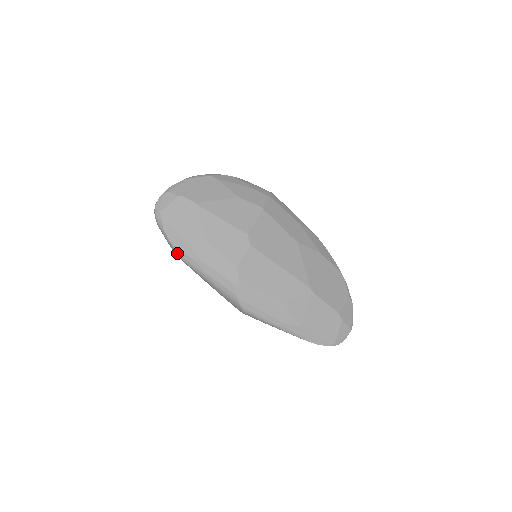
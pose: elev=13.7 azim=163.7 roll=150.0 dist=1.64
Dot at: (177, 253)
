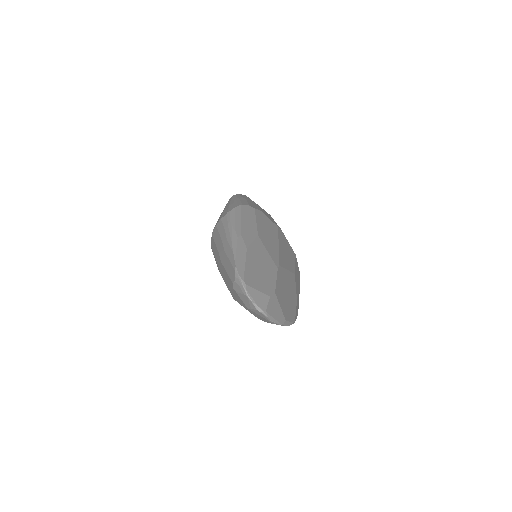
Dot at: occluded
